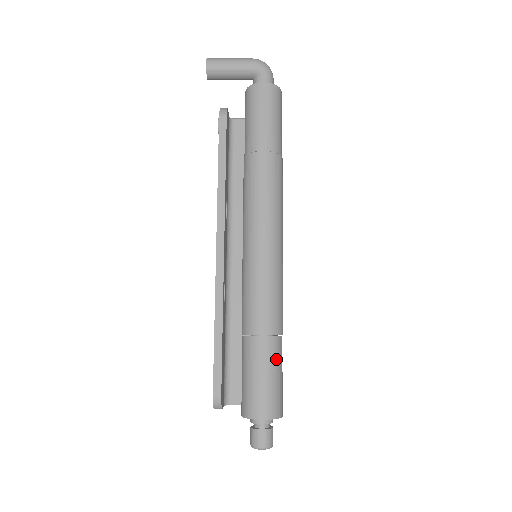
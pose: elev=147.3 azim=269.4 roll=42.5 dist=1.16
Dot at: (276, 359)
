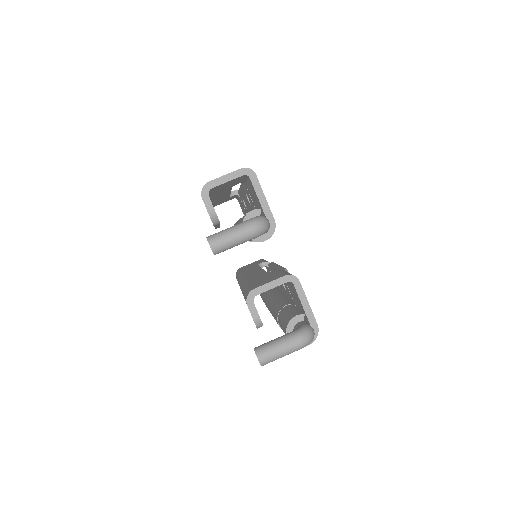
Dot at: occluded
